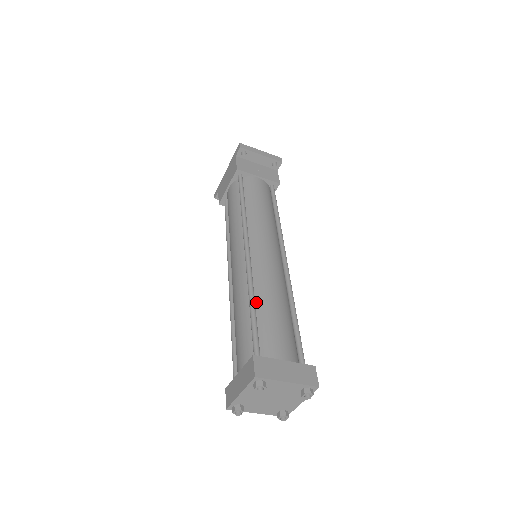
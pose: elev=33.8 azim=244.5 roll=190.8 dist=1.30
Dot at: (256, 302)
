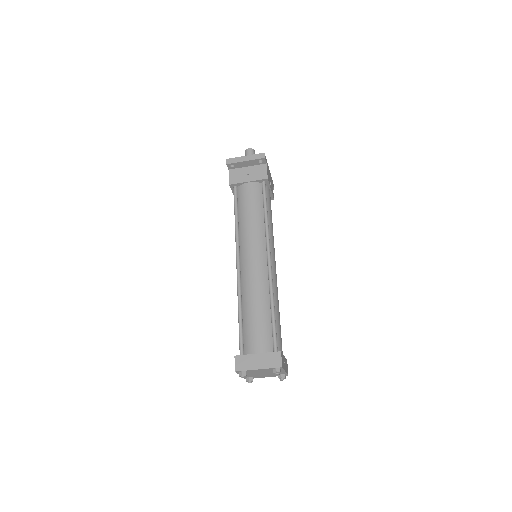
Dot at: (243, 309)
